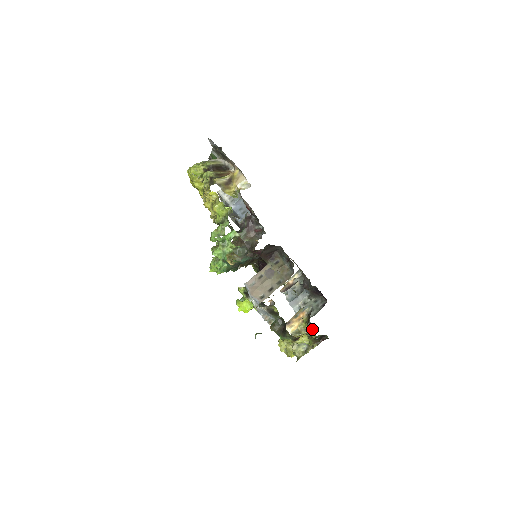
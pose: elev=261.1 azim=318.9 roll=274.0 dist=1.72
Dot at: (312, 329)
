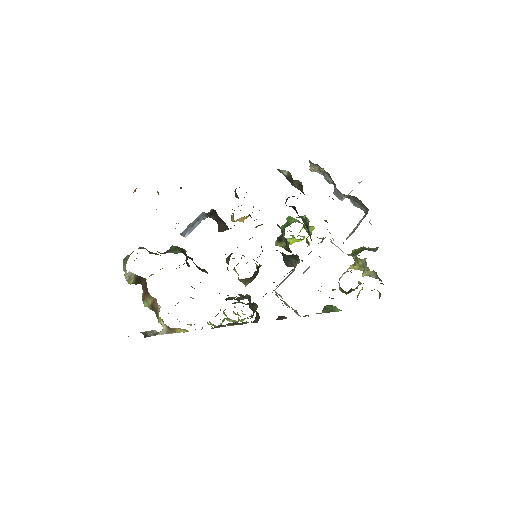
Dot at: occluded
